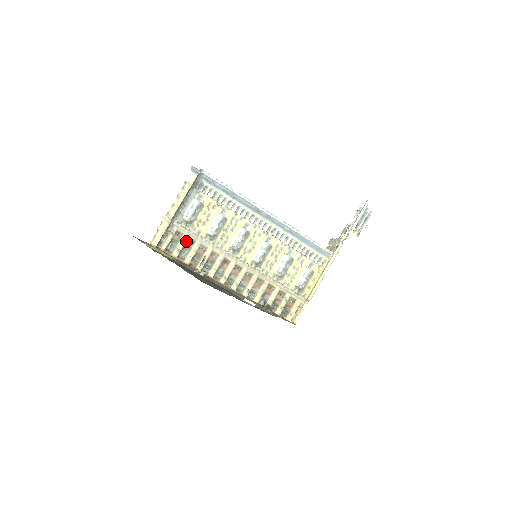
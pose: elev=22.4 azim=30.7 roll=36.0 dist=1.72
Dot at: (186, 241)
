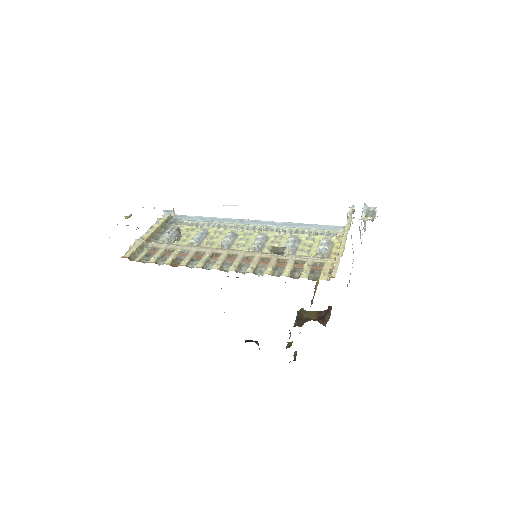
Dot at: (164, 251)
